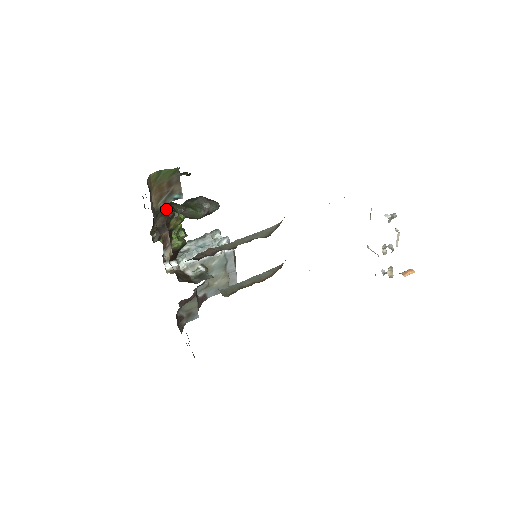
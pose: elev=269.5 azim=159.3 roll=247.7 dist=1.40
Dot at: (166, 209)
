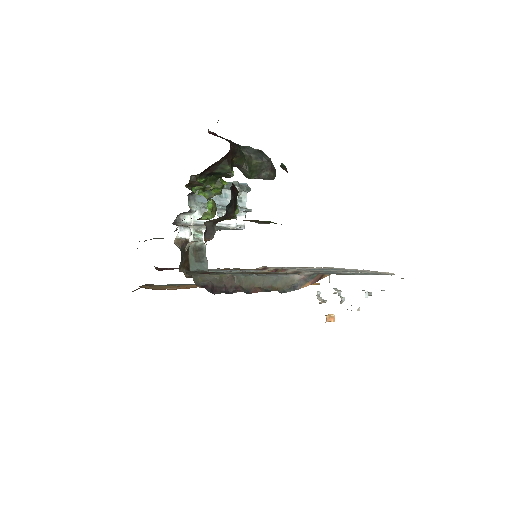
Dot at: (231, 205)
